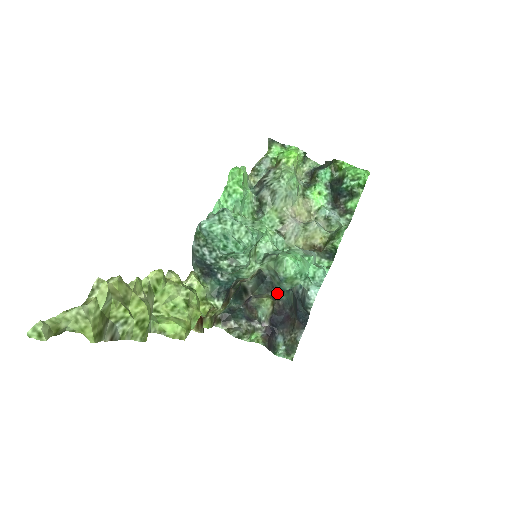
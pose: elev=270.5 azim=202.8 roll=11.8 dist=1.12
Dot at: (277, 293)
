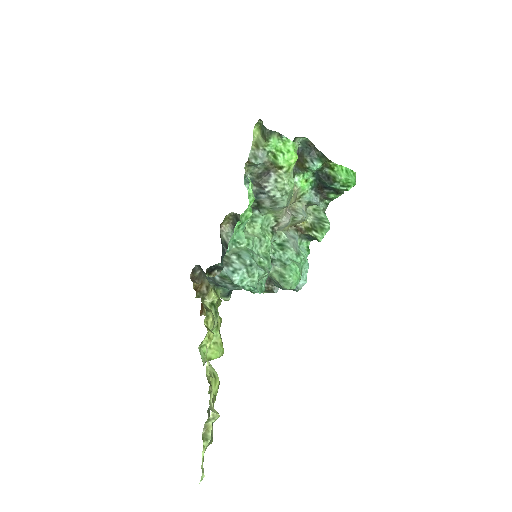
Dot at: occluded
